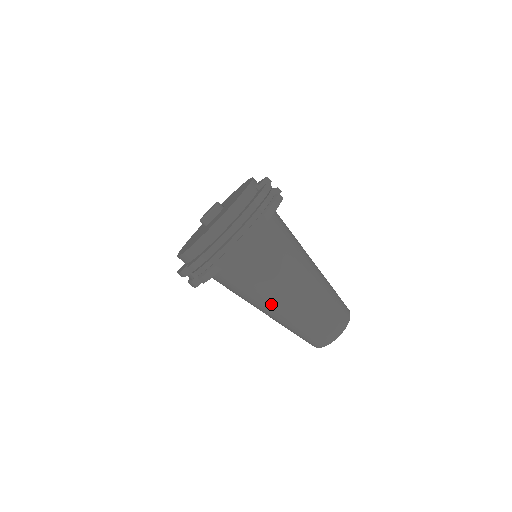
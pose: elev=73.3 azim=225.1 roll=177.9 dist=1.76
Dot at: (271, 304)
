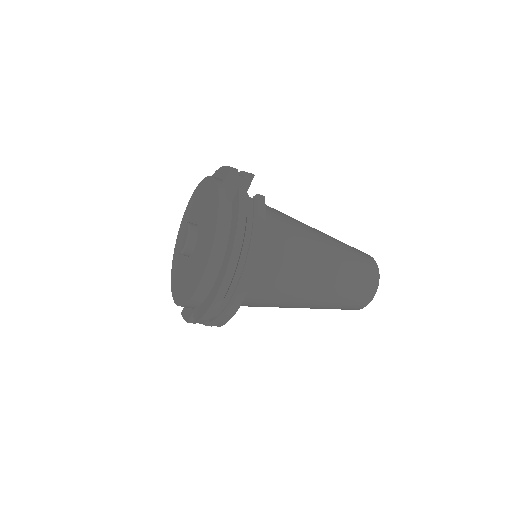
Dot at: (296, 304)
